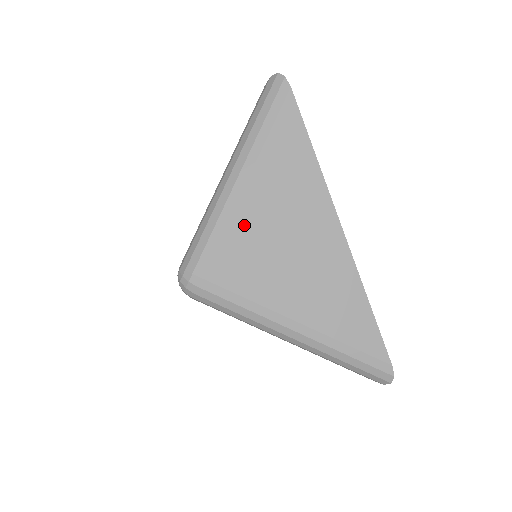
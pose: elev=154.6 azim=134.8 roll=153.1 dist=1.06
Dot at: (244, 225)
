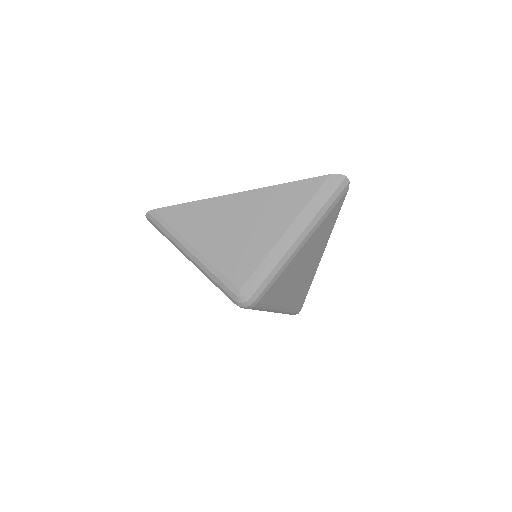
Dot at: (289, 270)
